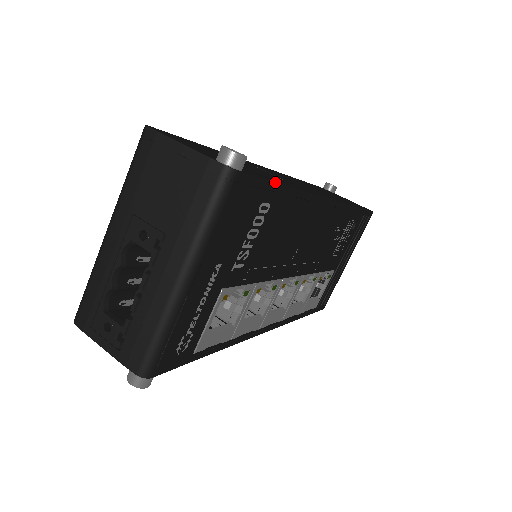
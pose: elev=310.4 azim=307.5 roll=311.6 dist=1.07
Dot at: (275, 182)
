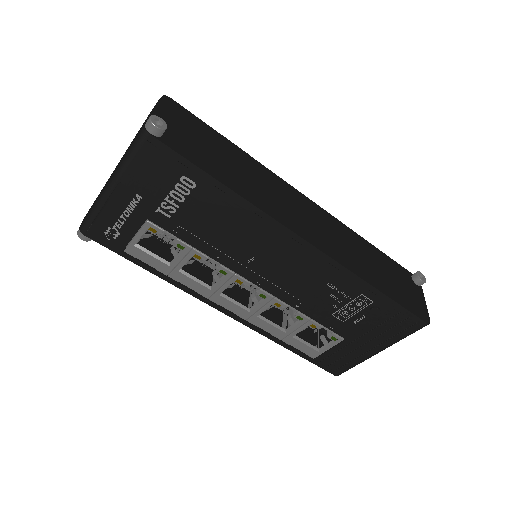
Dot at: (199, 168)
